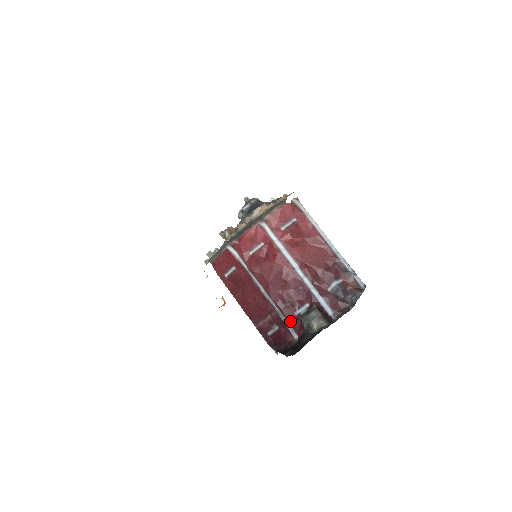
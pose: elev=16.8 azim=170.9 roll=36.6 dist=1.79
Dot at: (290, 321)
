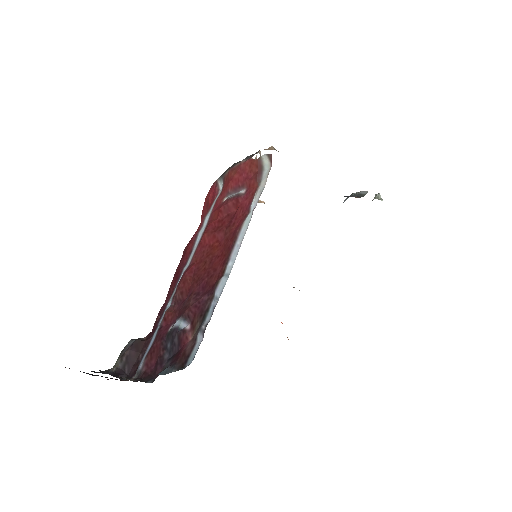
Dot at: occluded
